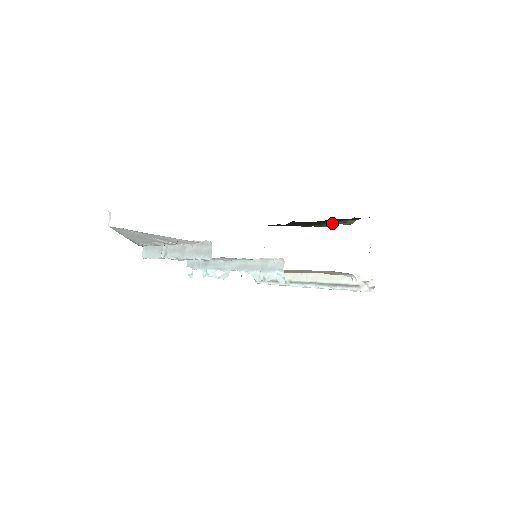
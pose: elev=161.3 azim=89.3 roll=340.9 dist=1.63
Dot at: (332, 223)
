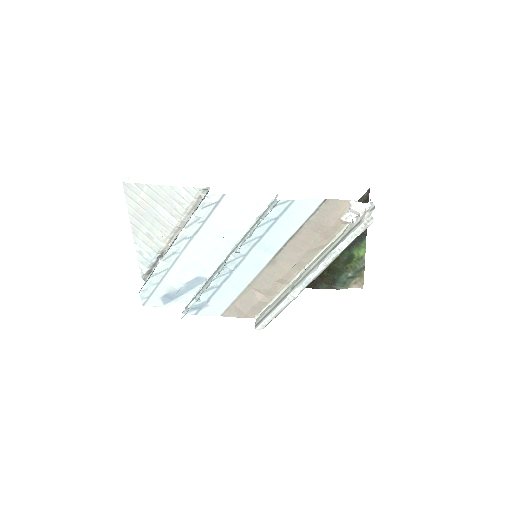
Dot at: (345, 273)
